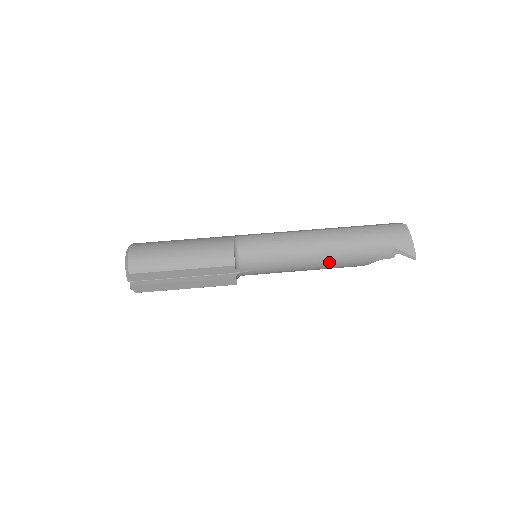
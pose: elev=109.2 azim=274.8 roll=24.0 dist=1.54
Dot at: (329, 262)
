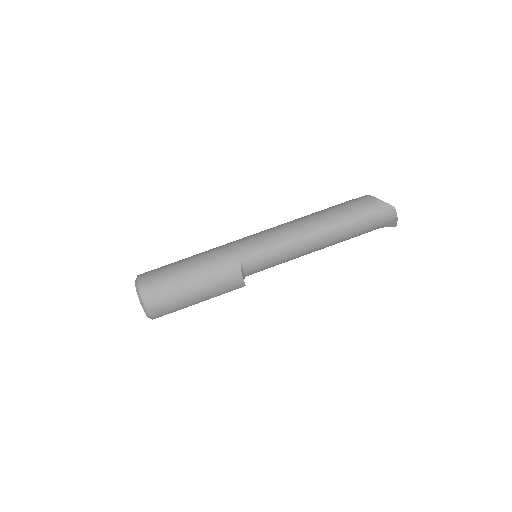
Dot at: occluded
